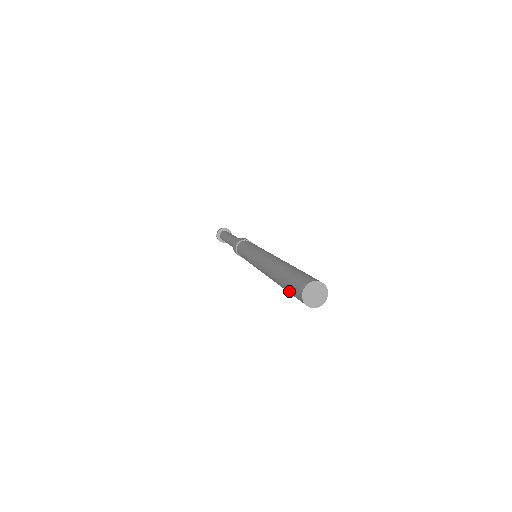
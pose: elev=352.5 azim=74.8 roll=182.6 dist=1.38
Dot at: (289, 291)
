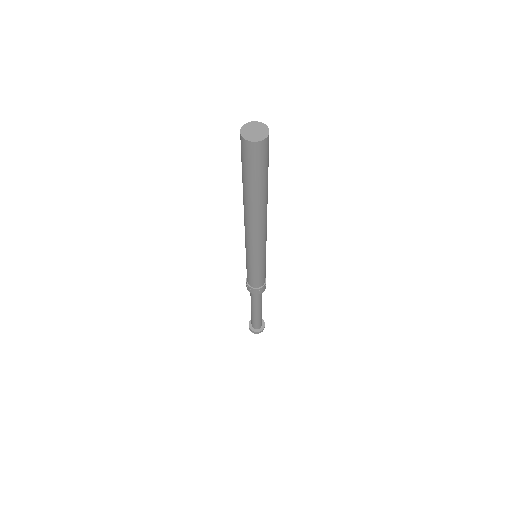
Dot at: (243, 167)
